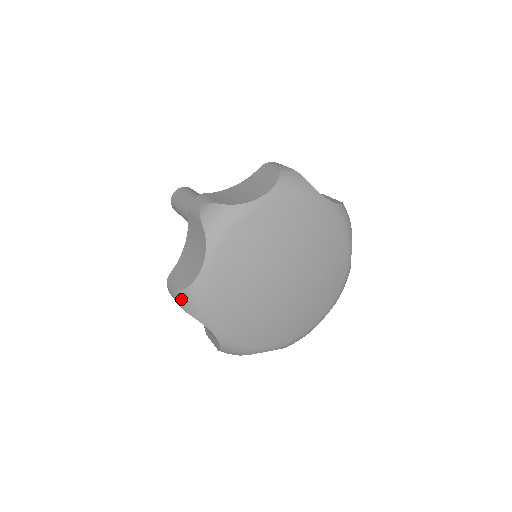
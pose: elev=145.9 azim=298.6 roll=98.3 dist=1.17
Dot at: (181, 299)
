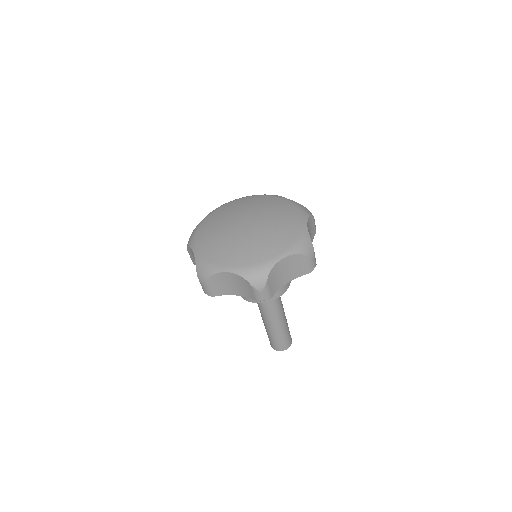
Dot at: occluded
